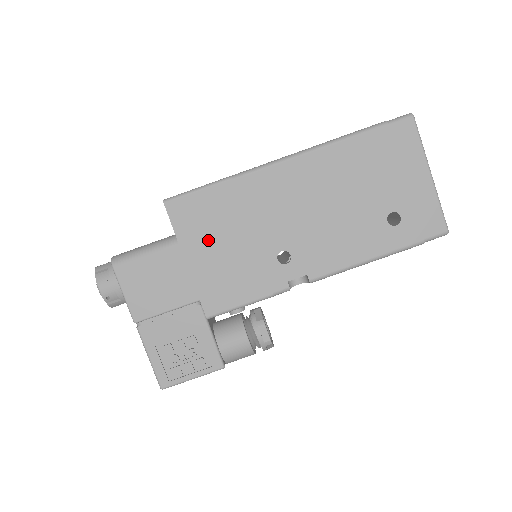
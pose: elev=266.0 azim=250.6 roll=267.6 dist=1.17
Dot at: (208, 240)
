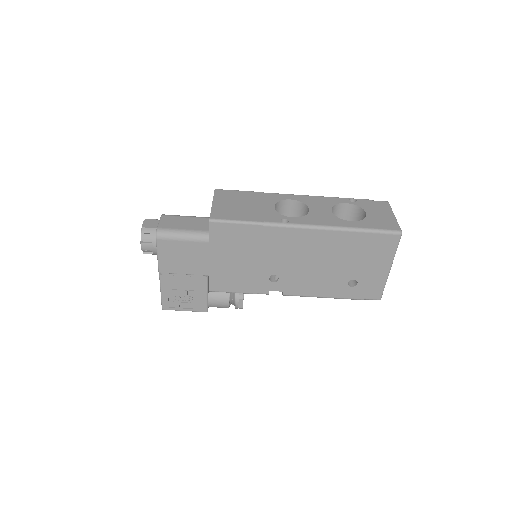
Dot at: (230, 253)
